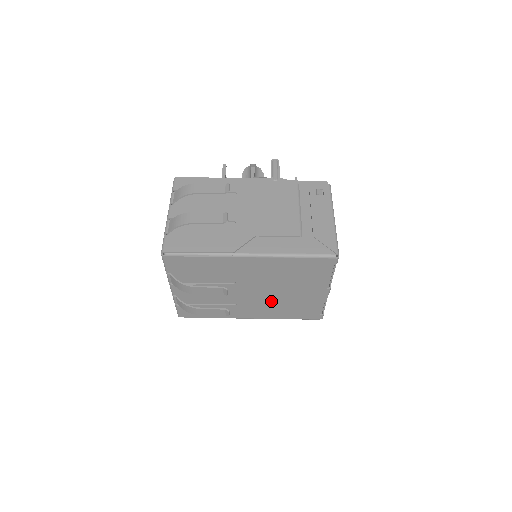
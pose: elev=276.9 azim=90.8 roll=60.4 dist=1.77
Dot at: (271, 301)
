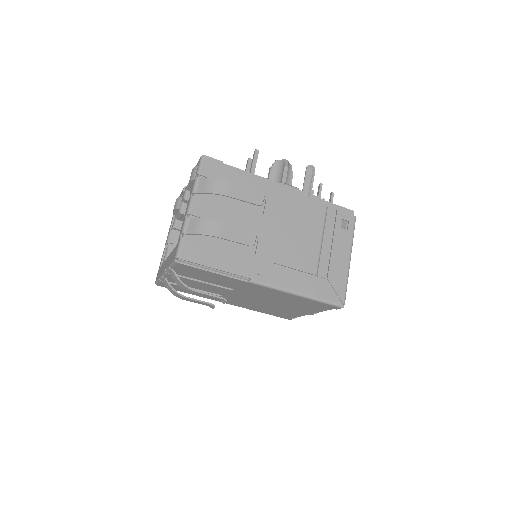
Dot at: (256, 304)
